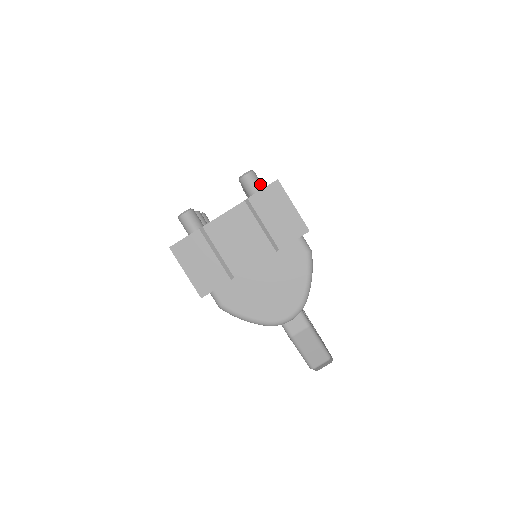
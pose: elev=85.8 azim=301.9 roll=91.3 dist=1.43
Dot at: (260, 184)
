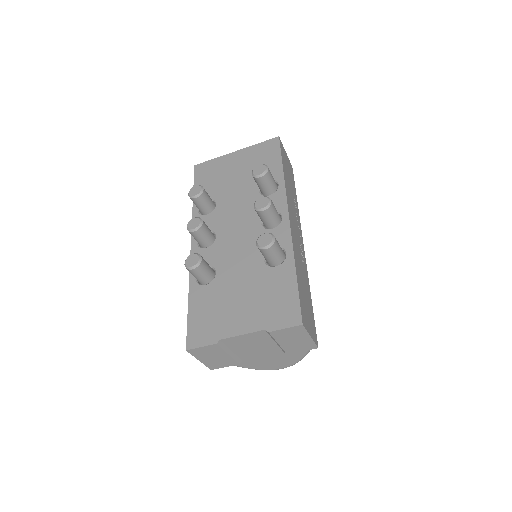
Dot at: (279, 253)
